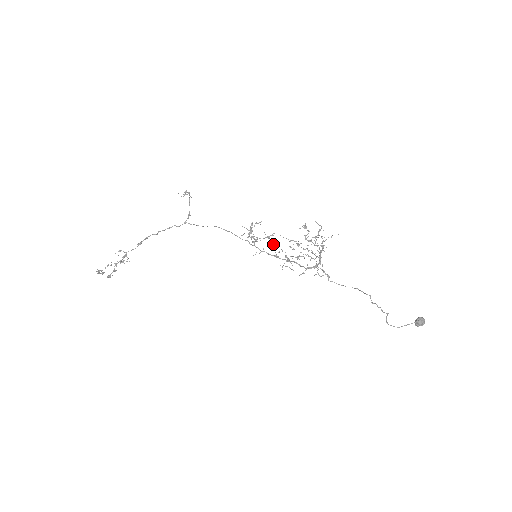
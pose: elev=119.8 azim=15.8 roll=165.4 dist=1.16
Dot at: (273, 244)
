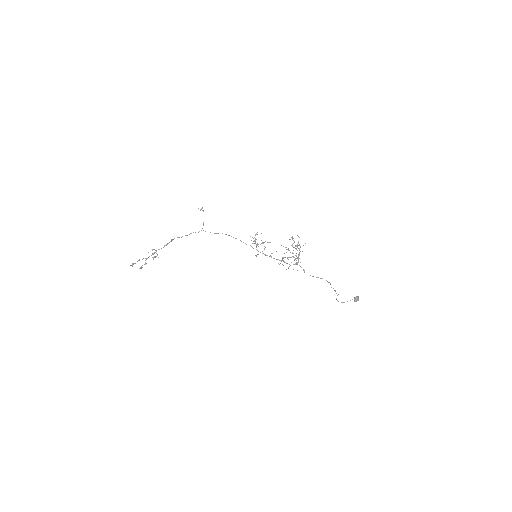
Dot at: occluded
